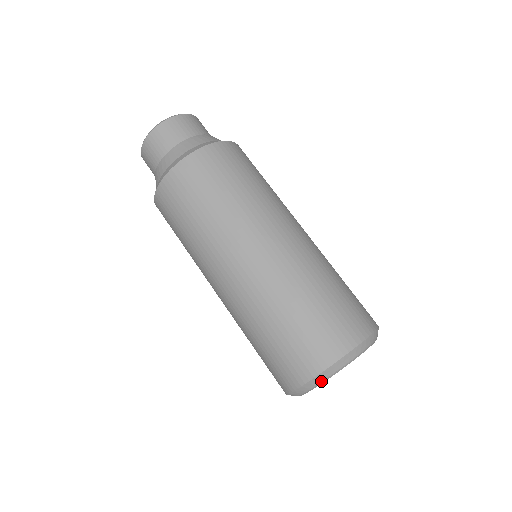
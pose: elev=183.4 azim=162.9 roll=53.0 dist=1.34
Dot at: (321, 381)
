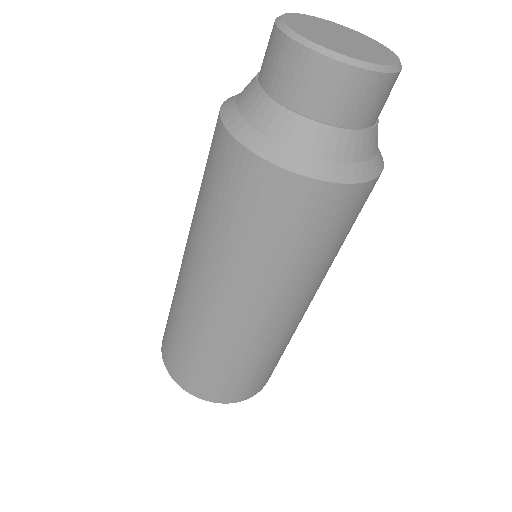
Dot at: occluded
